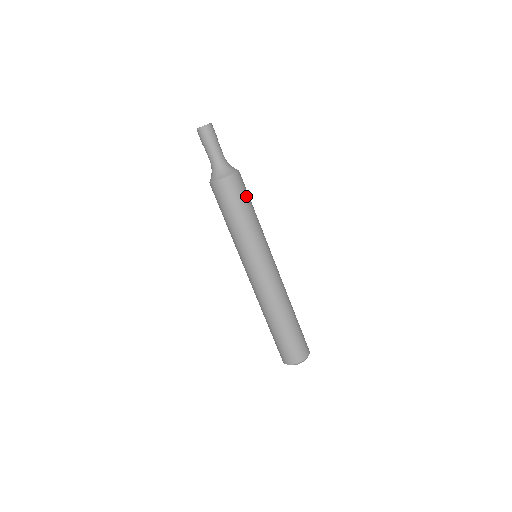
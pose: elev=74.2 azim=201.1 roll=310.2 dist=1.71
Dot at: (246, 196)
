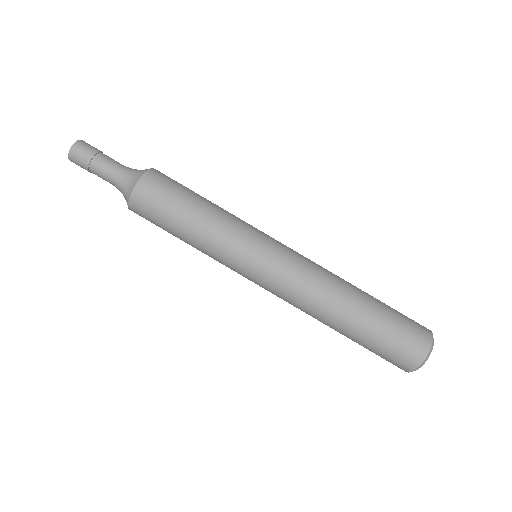
Dot at: (183, 188)
